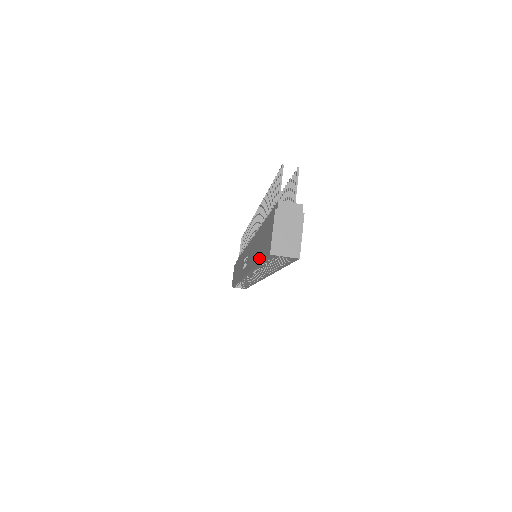
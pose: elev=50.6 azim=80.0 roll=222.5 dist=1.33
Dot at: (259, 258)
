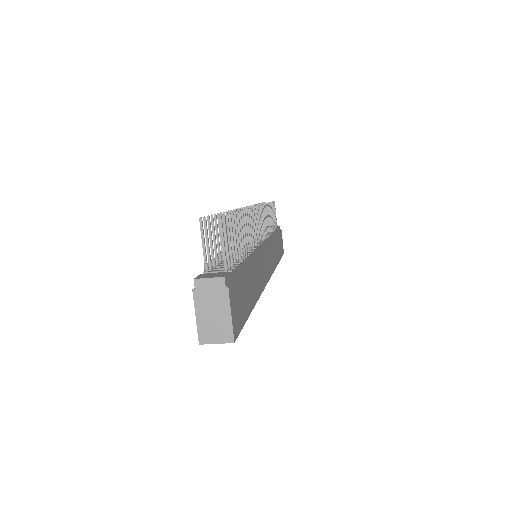
Dot at: occluded
